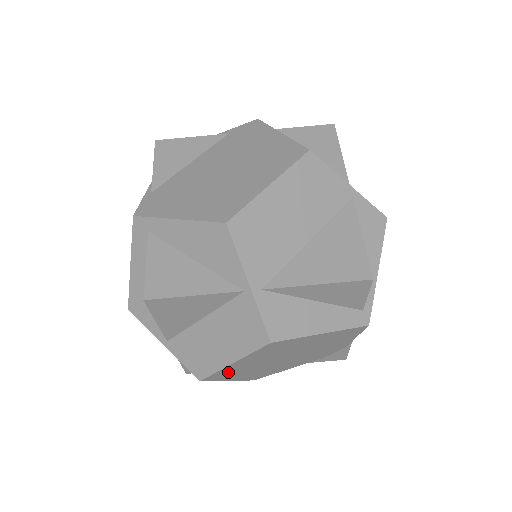
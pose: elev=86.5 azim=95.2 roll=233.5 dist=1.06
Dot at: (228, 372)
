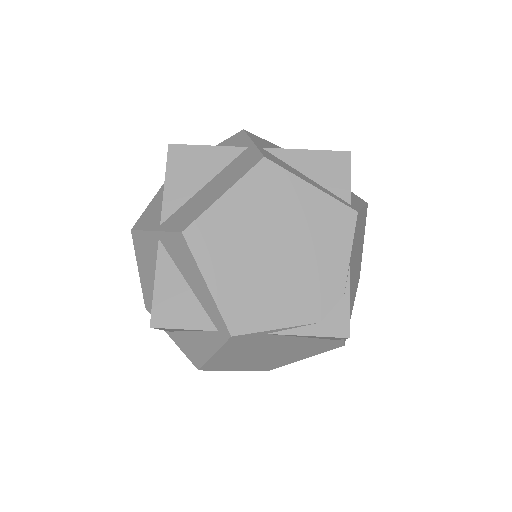
Dot at: (213, 232)
